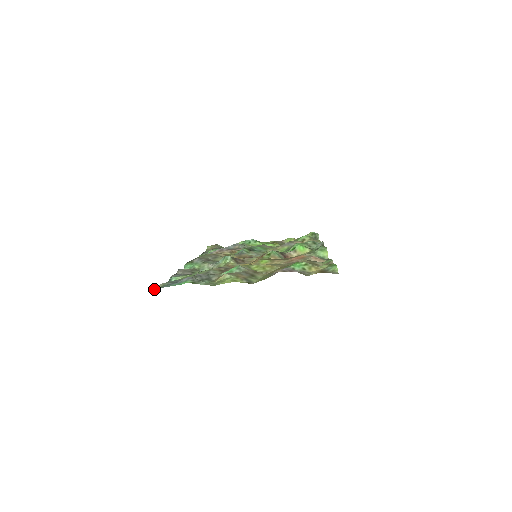
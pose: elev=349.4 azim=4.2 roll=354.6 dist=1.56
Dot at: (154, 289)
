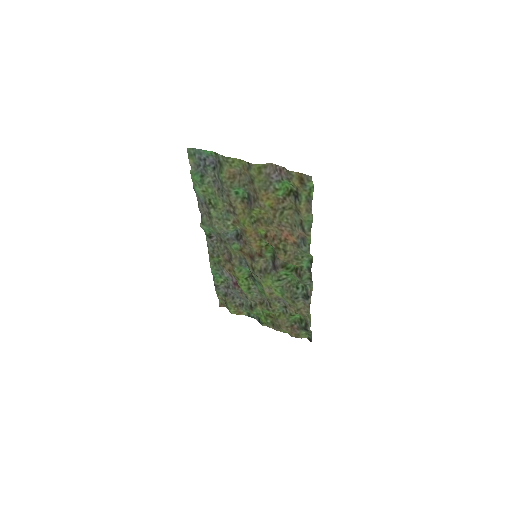
Dot at: (190, 149)
